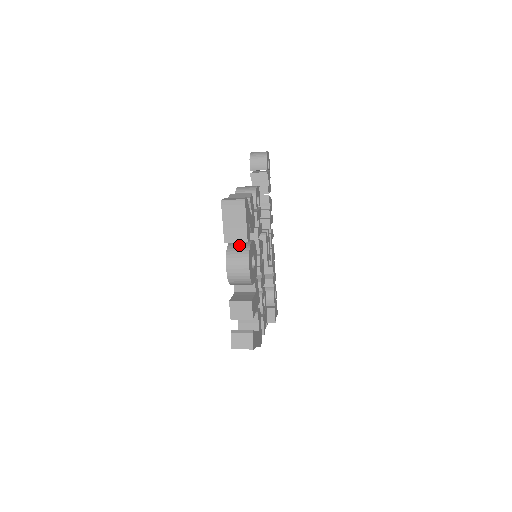
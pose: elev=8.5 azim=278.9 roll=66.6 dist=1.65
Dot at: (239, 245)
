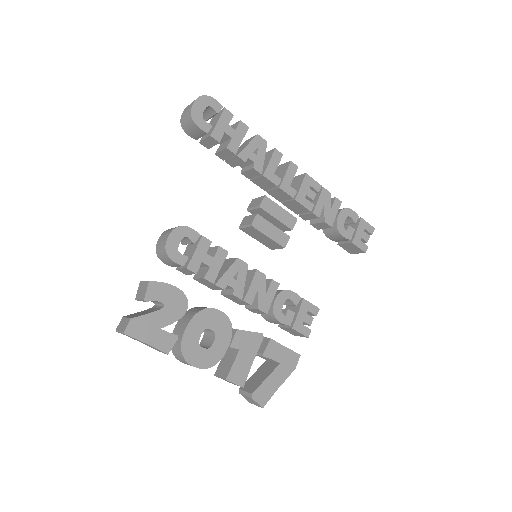
Dot at: occluded
